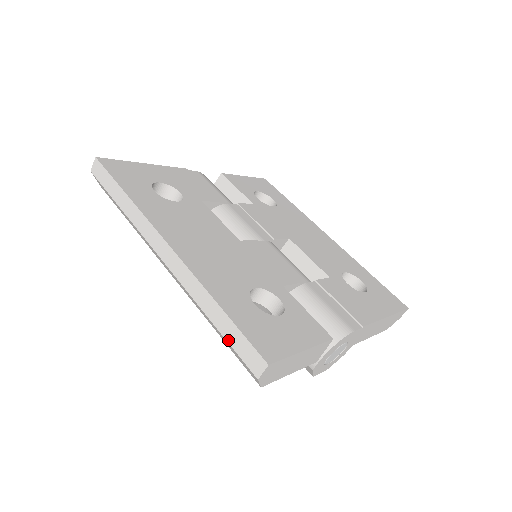
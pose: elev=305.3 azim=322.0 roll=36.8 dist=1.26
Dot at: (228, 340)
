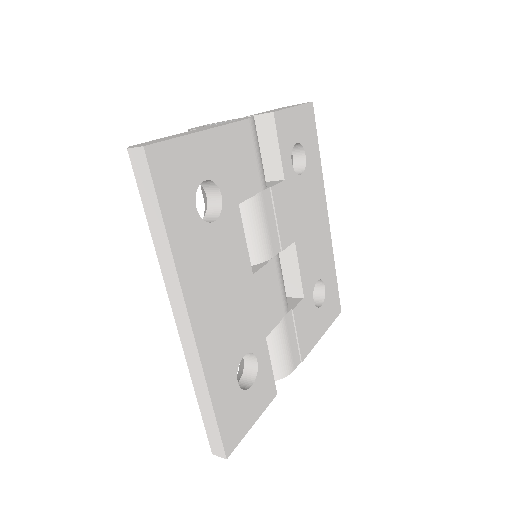
Dot at: (204, 421)
